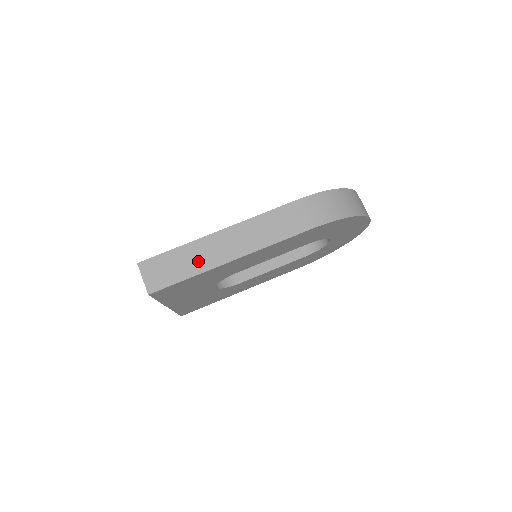
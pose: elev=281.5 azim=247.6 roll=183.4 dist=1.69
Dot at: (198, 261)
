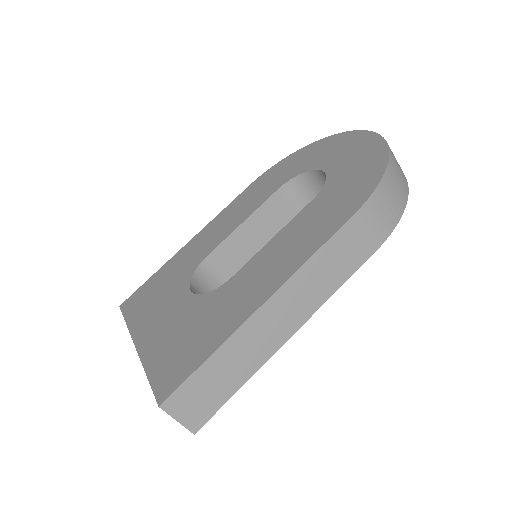
Dot at: (246, 360)
